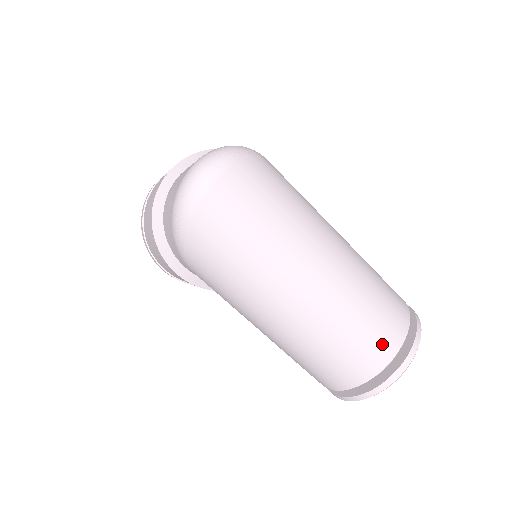
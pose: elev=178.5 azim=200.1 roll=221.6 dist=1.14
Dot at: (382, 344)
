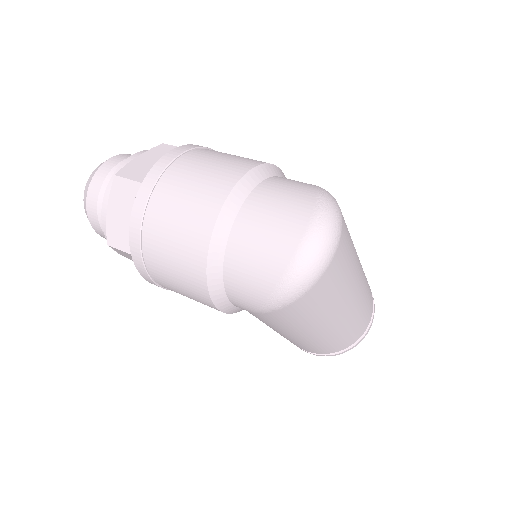
Dot at: (367, 321)
